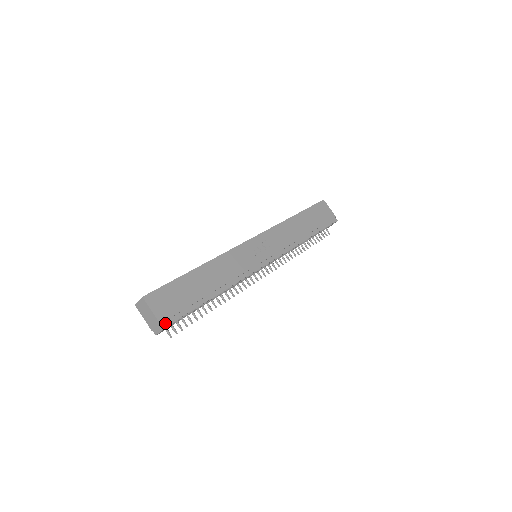
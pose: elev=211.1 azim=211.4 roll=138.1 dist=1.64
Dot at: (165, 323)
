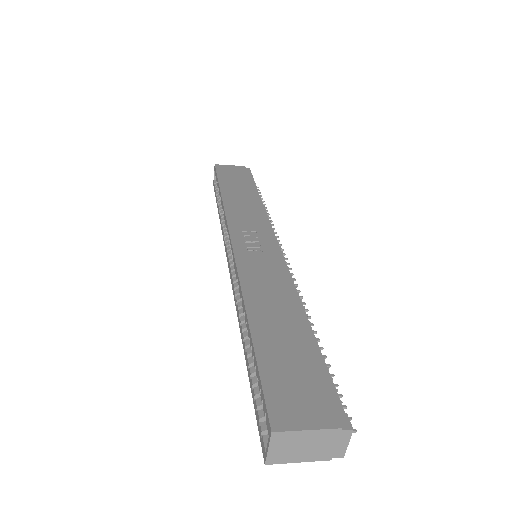
Dot at: (340, 420)
